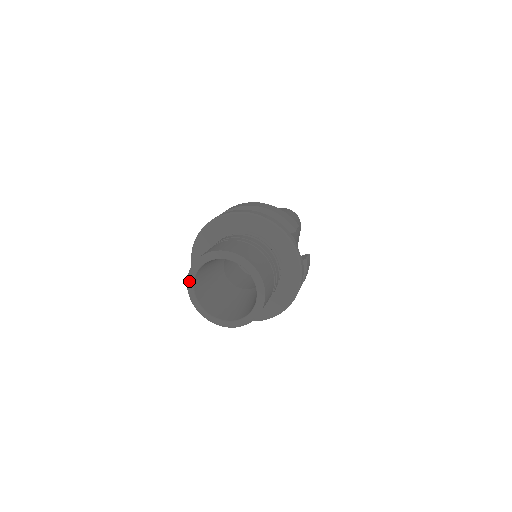
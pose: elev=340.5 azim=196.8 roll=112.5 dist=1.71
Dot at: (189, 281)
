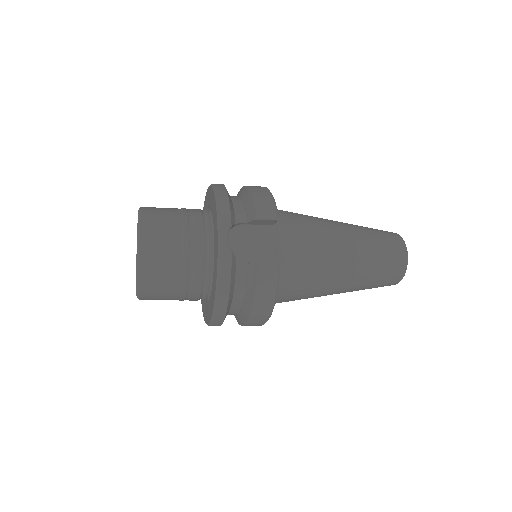
Dot at: occluded
